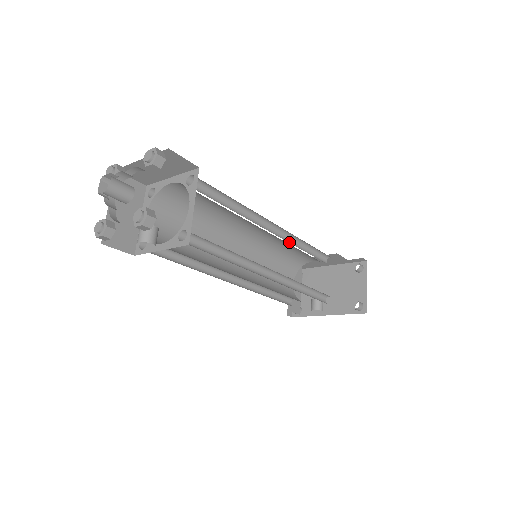
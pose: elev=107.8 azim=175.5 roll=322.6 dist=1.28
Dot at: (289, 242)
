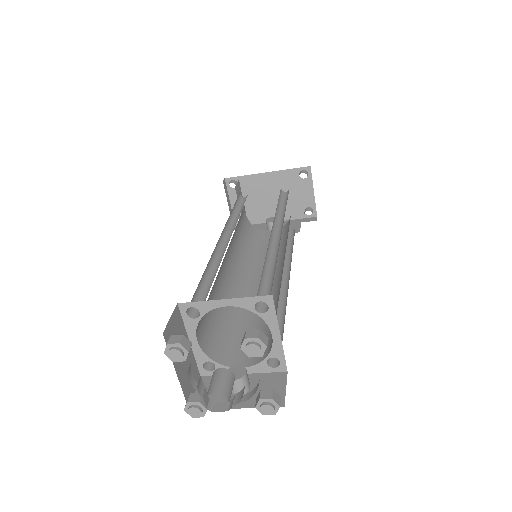
Dot at: (276, 220)
